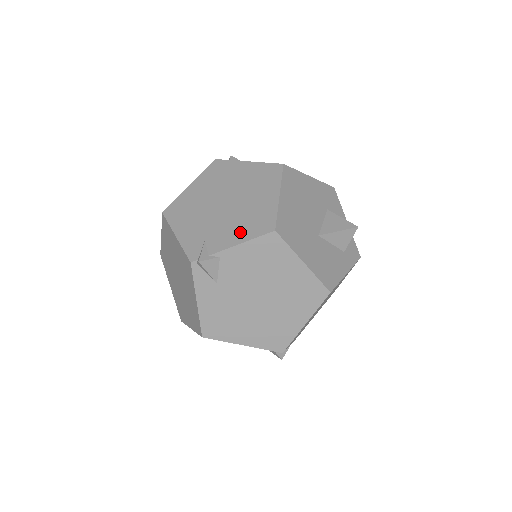
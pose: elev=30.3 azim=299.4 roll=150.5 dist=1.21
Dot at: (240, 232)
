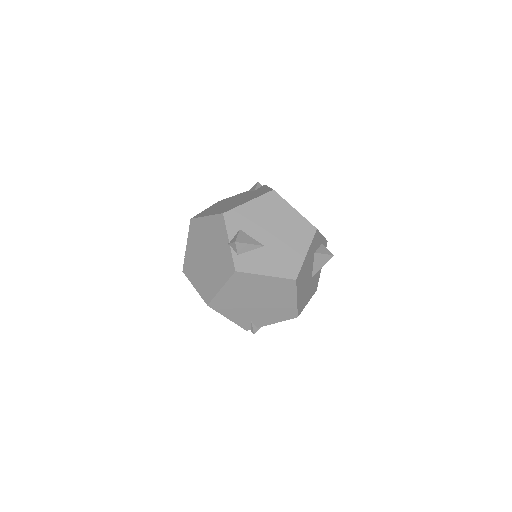
Dot at: (275, 318)
